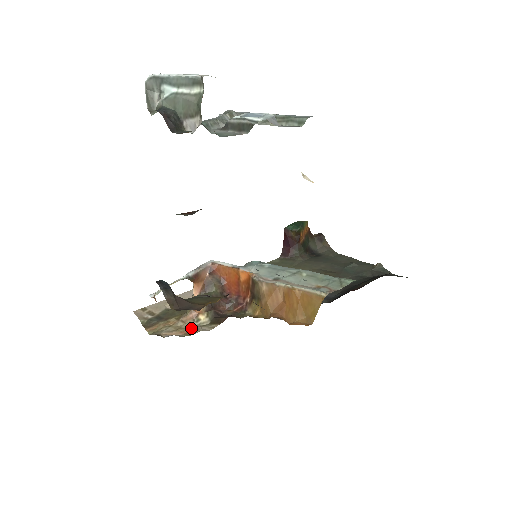
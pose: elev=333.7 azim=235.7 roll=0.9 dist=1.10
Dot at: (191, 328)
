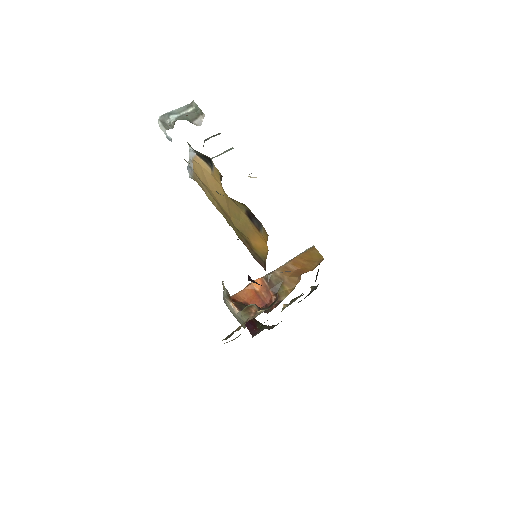
Dot at: occluded
